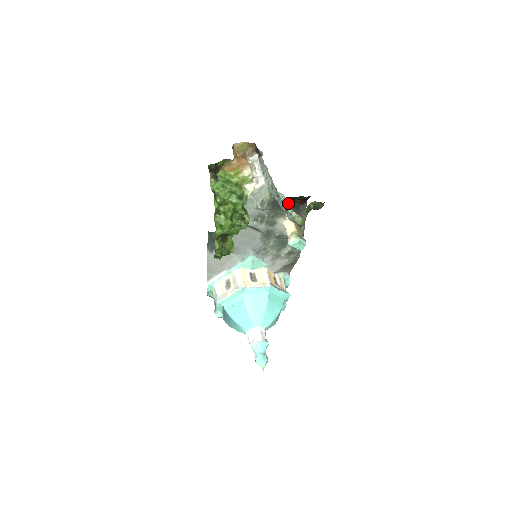
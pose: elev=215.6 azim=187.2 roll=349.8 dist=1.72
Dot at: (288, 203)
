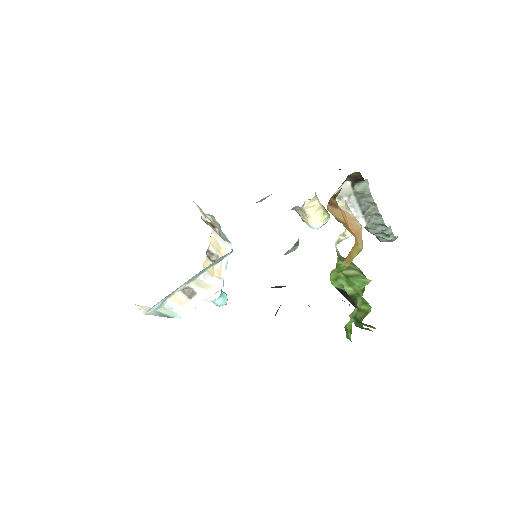
Dot at: occluded
